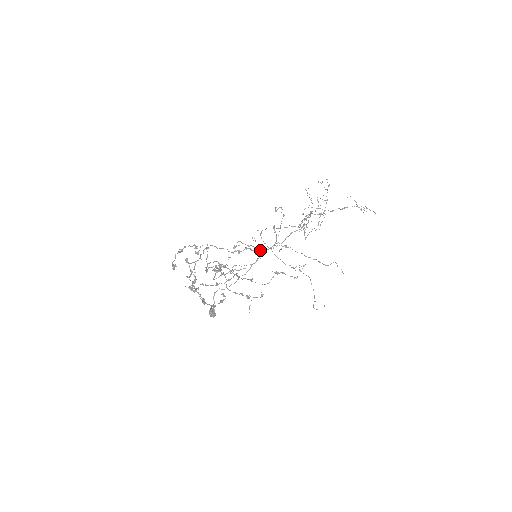
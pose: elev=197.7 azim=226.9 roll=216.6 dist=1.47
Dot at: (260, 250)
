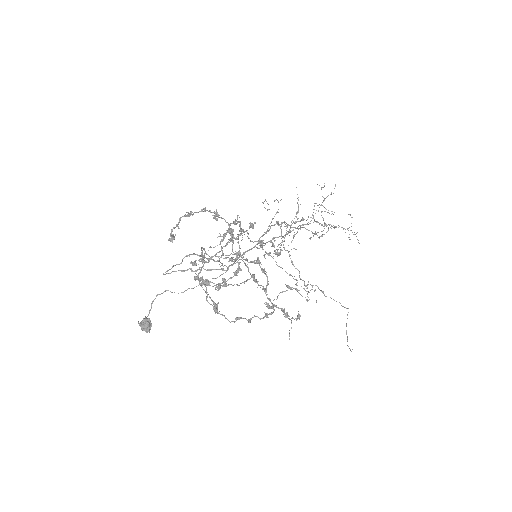
Dot at: (281, 249)
